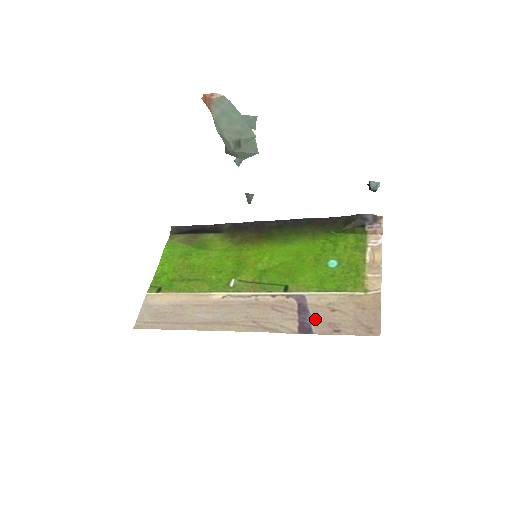
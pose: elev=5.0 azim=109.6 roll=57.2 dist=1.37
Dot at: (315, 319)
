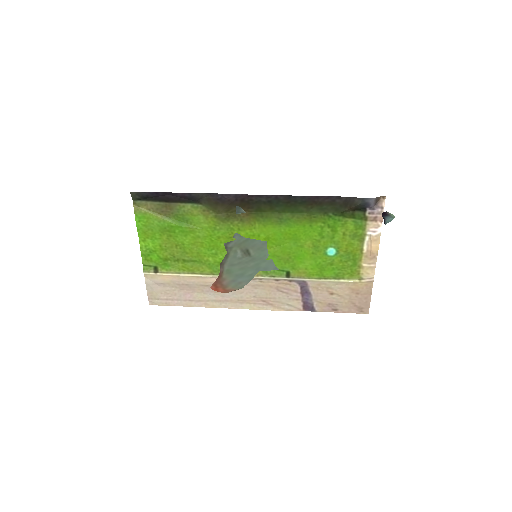
Dot at: (317, 300)
